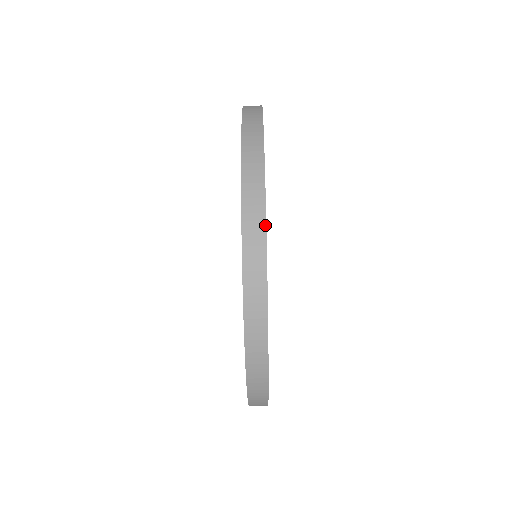
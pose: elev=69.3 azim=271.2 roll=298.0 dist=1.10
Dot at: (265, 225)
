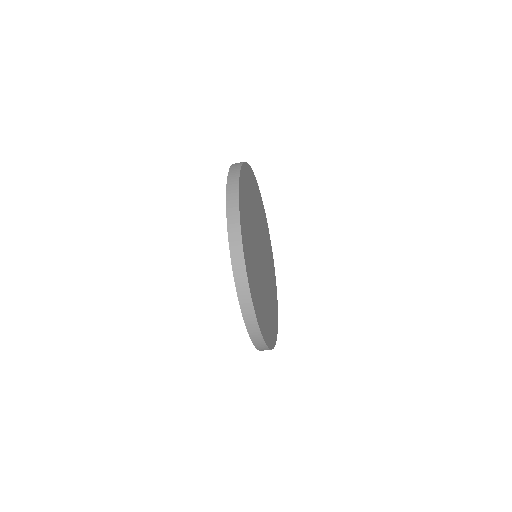
Dot at: (248, 284)
